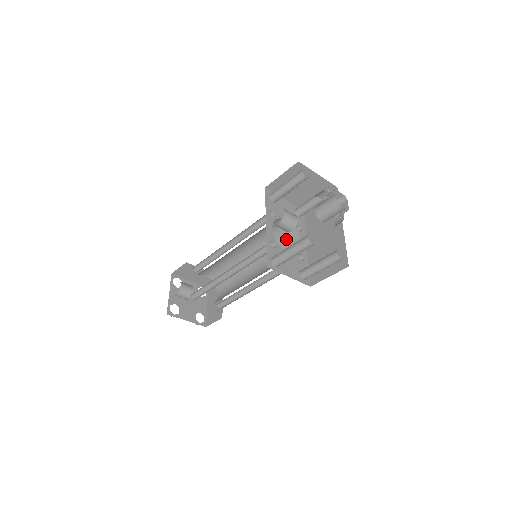
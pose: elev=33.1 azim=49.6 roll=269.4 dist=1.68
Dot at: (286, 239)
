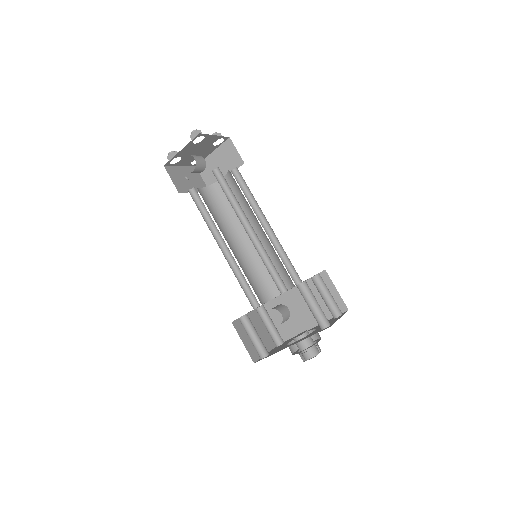
Dot at: (286, 273)
